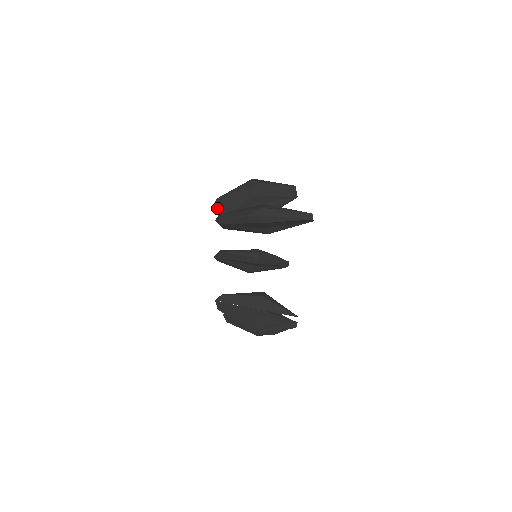
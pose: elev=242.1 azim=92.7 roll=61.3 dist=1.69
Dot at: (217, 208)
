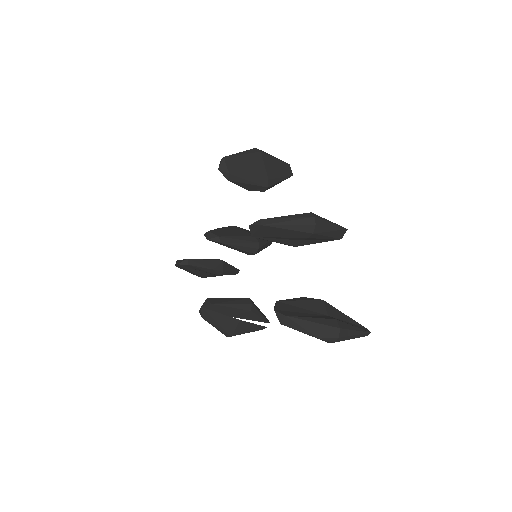
Dot at: (254, 229)
